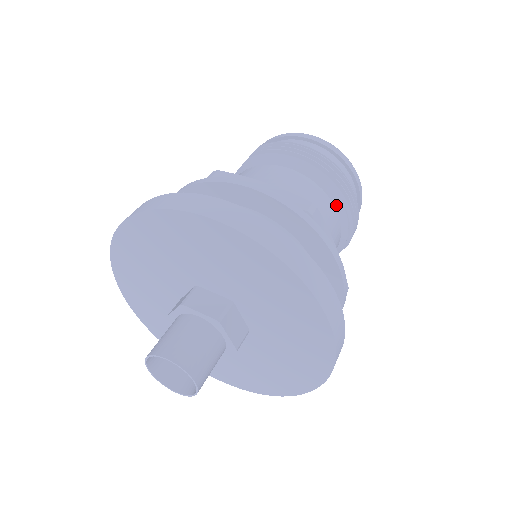
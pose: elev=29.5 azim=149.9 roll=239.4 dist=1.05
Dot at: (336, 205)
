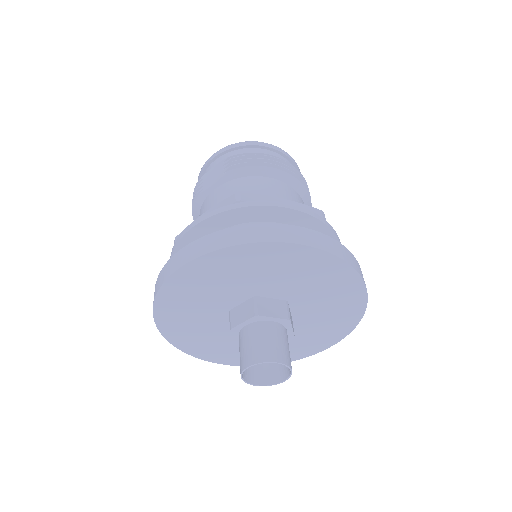
Dot at: (305, 202)
